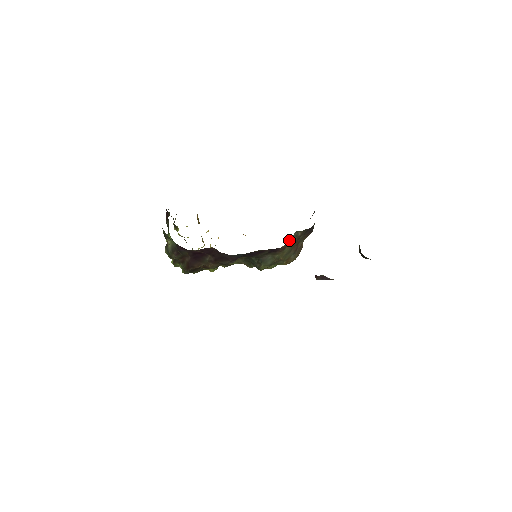
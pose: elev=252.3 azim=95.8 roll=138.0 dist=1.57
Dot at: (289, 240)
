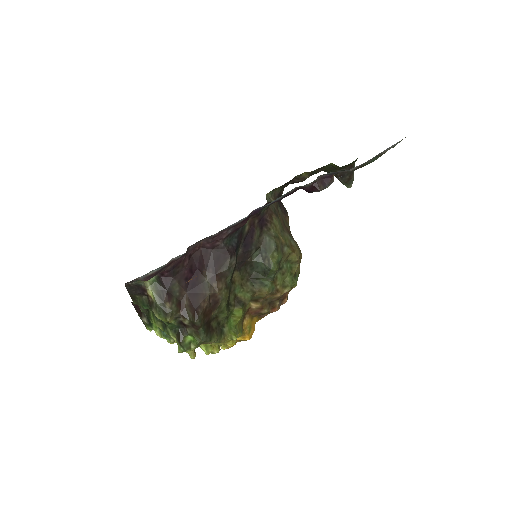
Dot at: occluded
